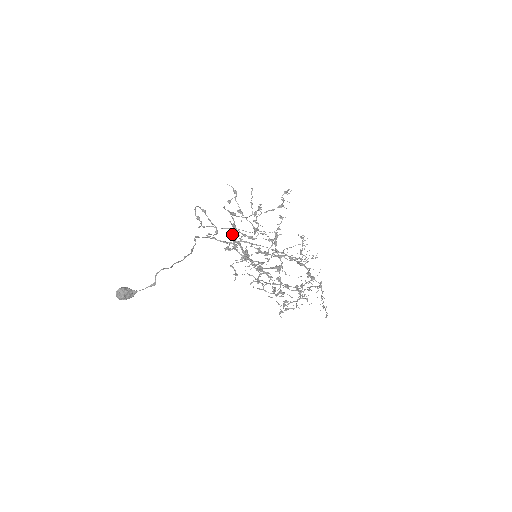
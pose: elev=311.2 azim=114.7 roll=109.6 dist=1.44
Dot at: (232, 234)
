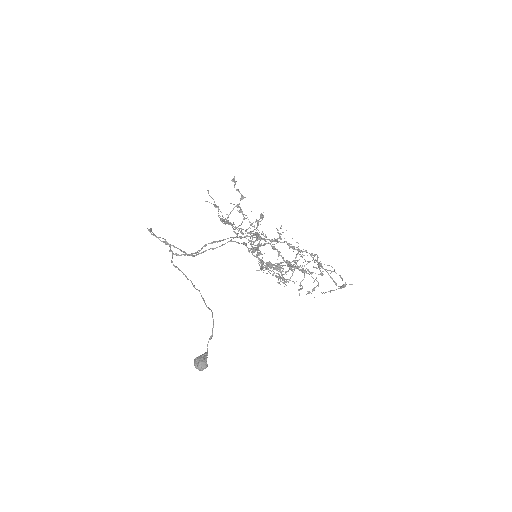
Dot at: (249, 251)
